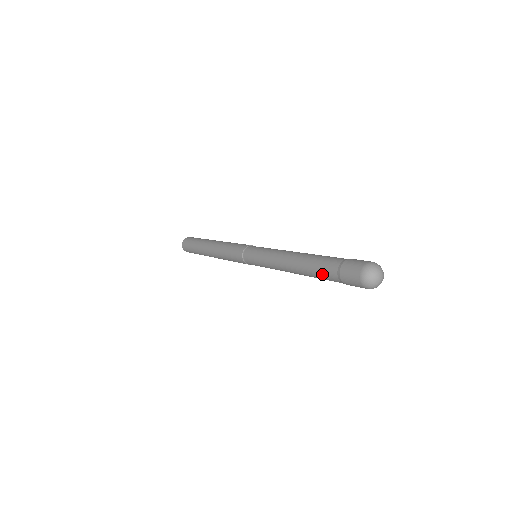
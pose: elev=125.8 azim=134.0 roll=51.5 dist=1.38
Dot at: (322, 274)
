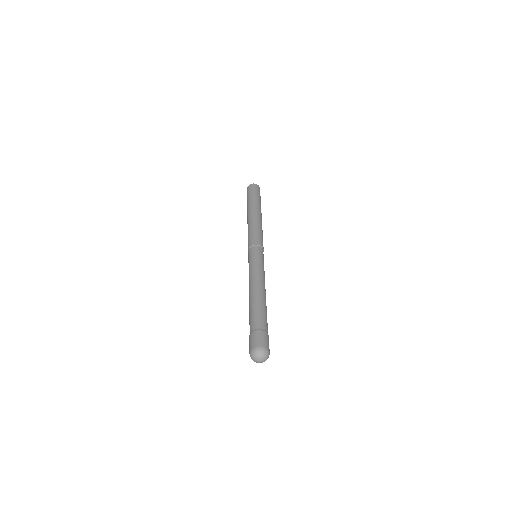
Dot at: (249, 321)
